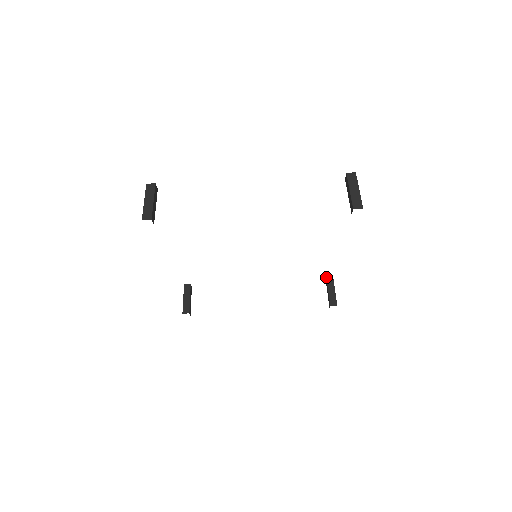
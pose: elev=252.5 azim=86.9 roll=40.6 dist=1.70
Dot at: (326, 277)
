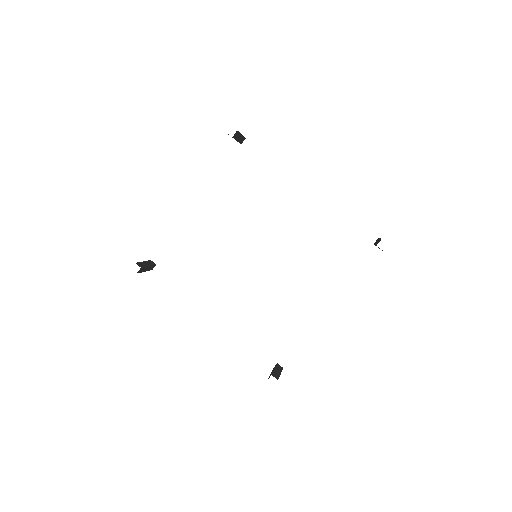
Dot at: occluded
